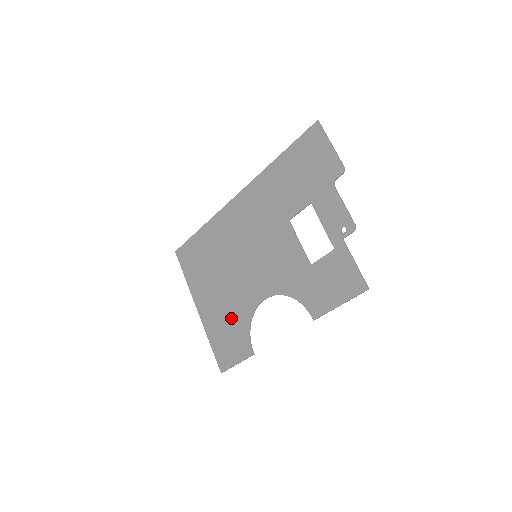
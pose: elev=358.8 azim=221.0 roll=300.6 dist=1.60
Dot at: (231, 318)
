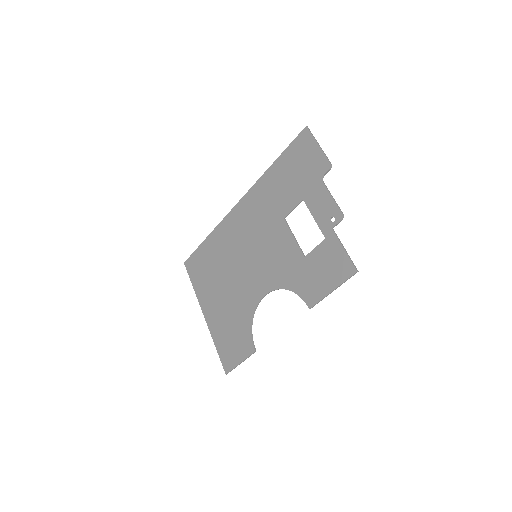
Dot at: (234, 318)
